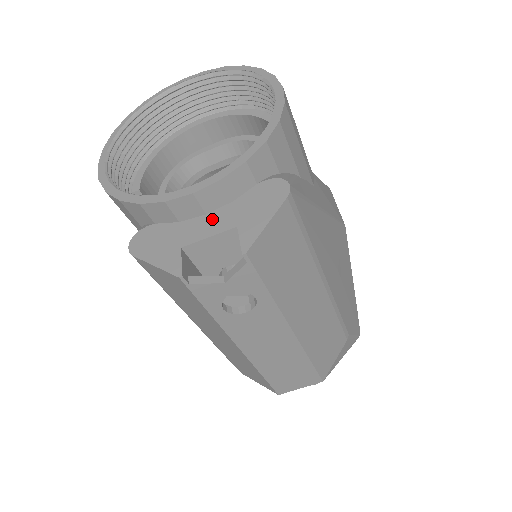
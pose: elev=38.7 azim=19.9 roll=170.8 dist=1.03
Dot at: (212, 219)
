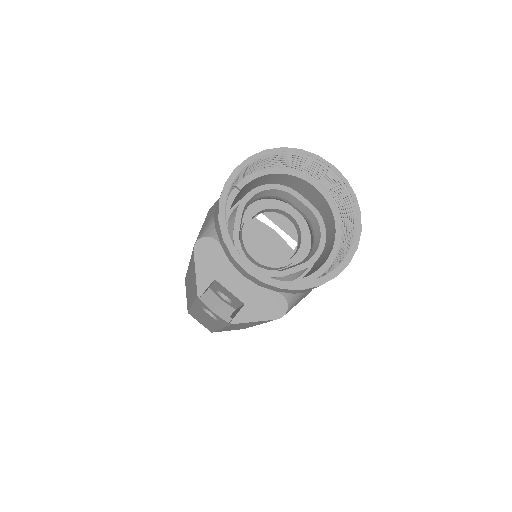
Dot at: (242, 283)
